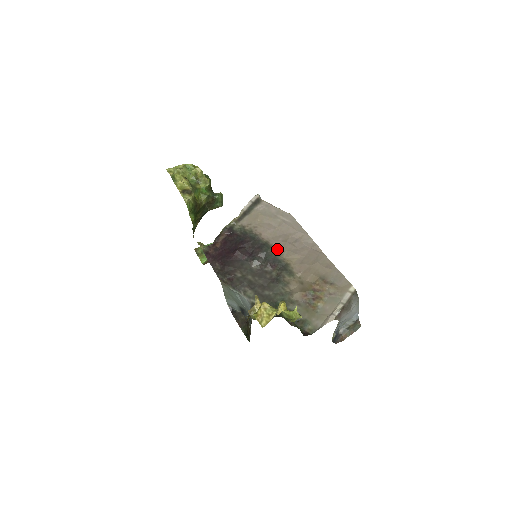
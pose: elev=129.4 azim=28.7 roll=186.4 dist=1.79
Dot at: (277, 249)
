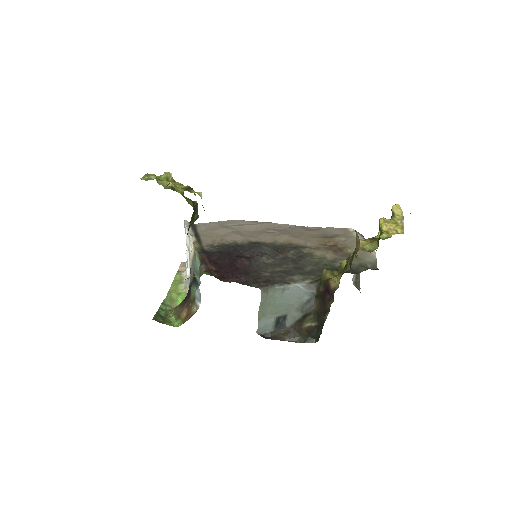
Dot at: (265, 241)
